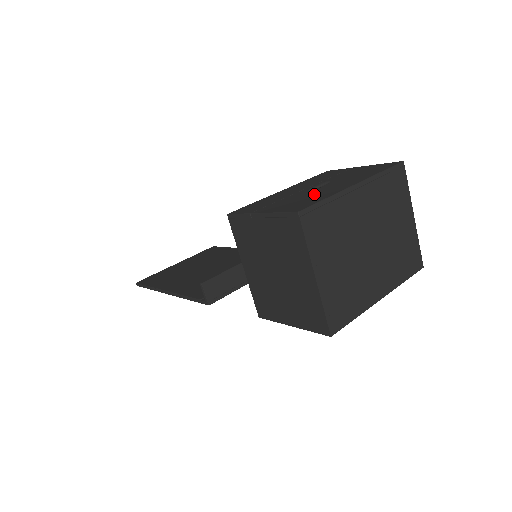
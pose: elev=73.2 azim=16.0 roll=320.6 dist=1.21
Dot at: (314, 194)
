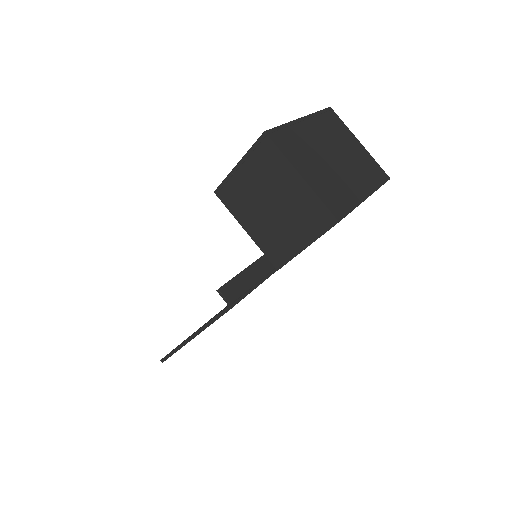
Dot at: occluded
